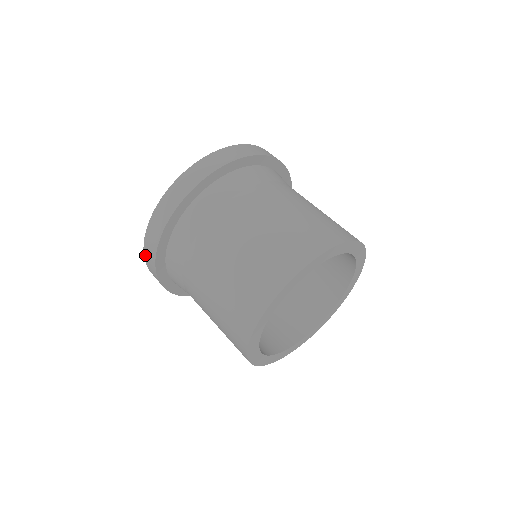
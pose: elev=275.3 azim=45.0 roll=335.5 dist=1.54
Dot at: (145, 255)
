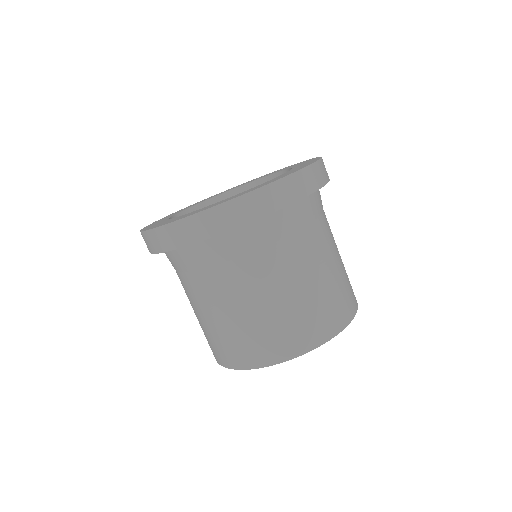
Dot at: (145, 234)
